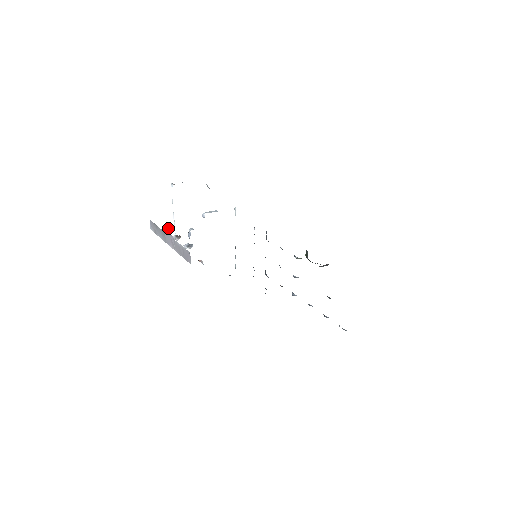
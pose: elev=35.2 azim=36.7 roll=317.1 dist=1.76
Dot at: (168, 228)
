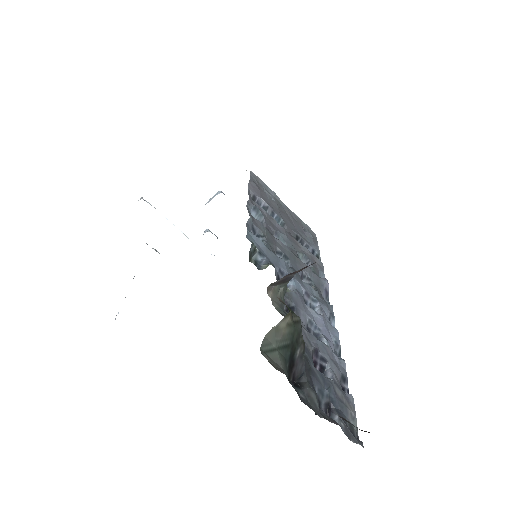
Dot at: occluded
